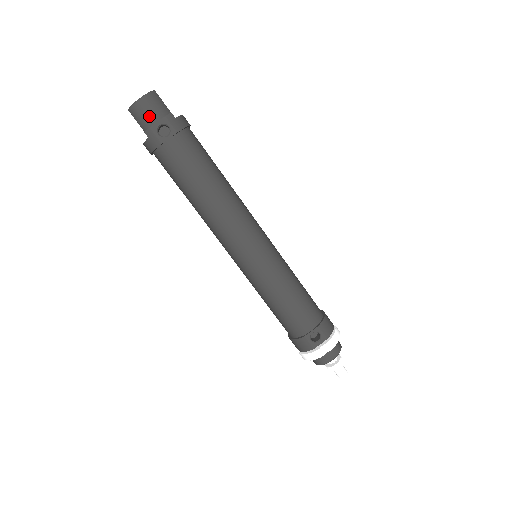
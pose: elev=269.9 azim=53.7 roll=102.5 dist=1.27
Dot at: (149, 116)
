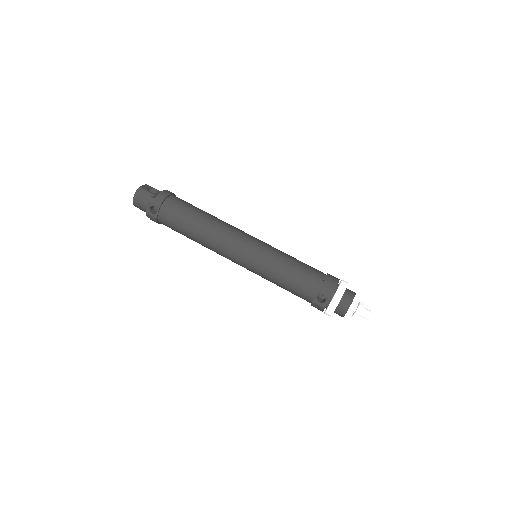
Dot at: (143, 205)
